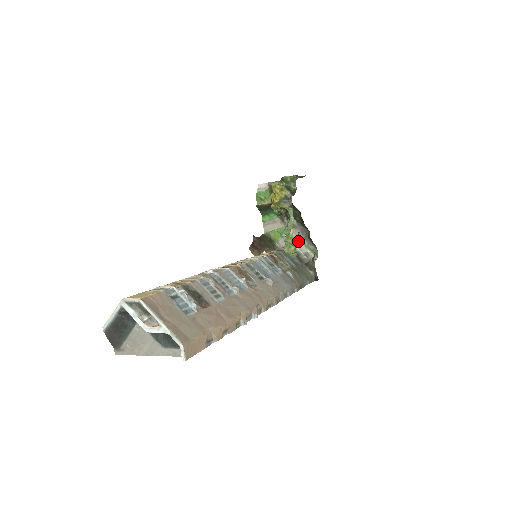
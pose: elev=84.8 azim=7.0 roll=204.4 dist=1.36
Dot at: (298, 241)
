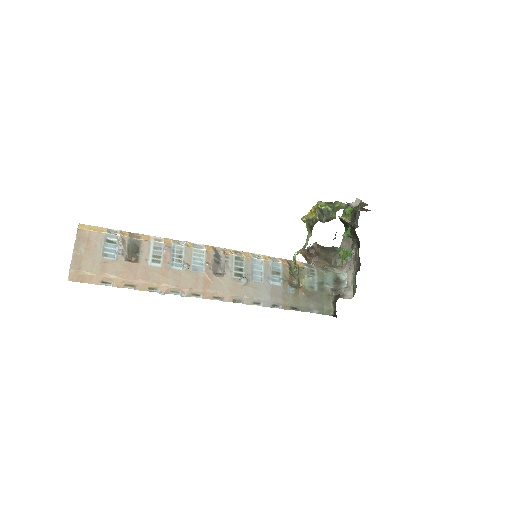
Dot at: (352, 272)
